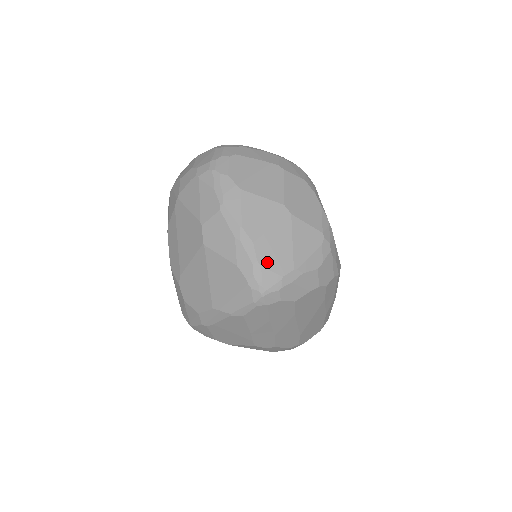
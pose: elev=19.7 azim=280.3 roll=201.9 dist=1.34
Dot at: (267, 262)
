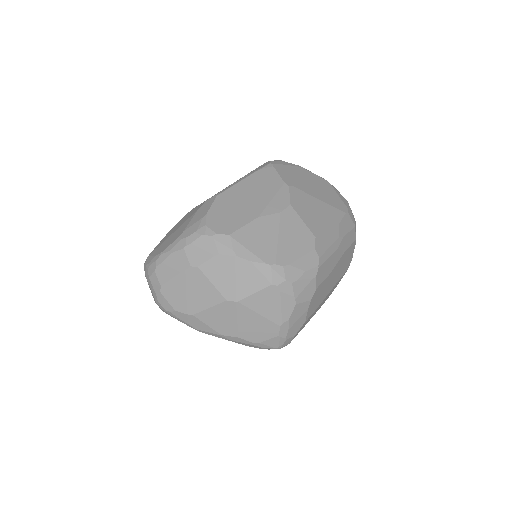
Dot at: (259, 338)
